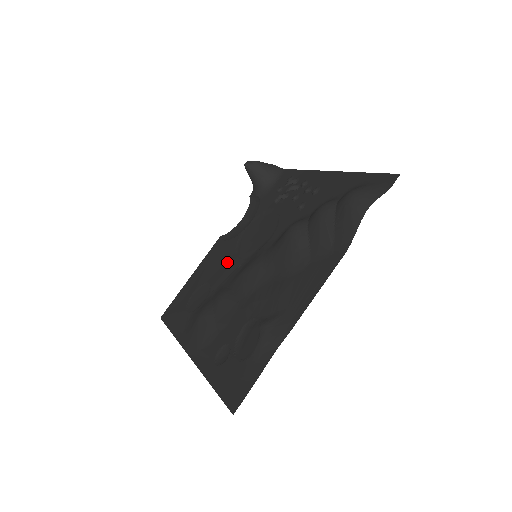
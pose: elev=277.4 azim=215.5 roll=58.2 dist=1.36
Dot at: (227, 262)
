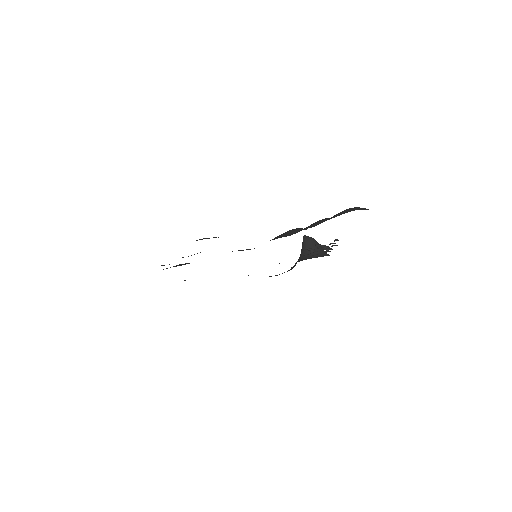
Dot at: occluded
